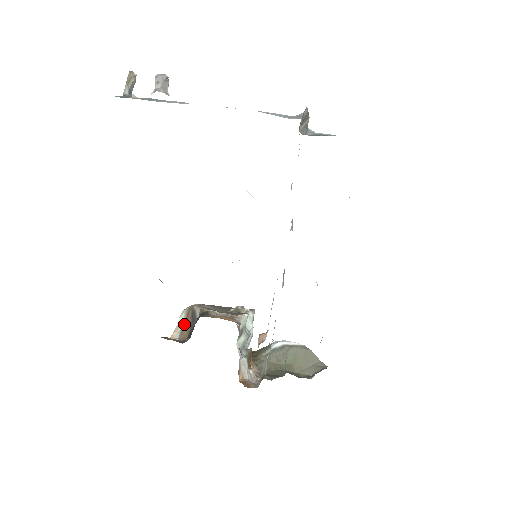
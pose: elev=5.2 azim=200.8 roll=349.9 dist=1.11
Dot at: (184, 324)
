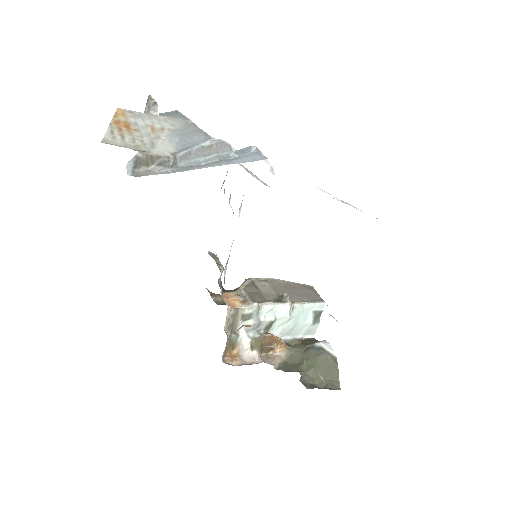
Dot at: occluded
